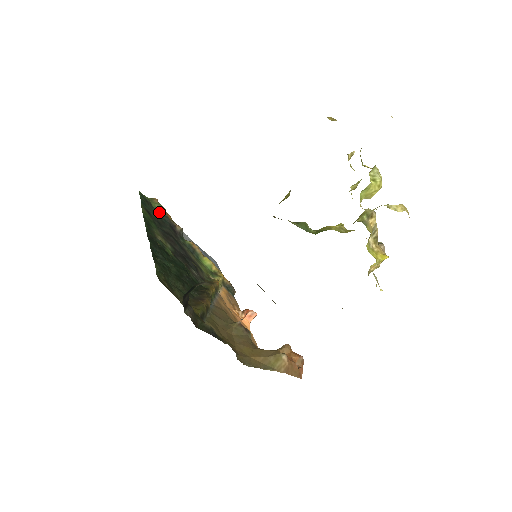
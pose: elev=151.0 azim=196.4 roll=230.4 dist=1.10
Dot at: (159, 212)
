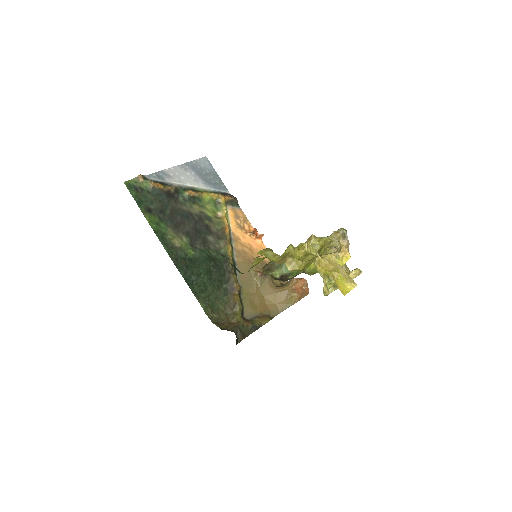
Dot at: (151, 191)
